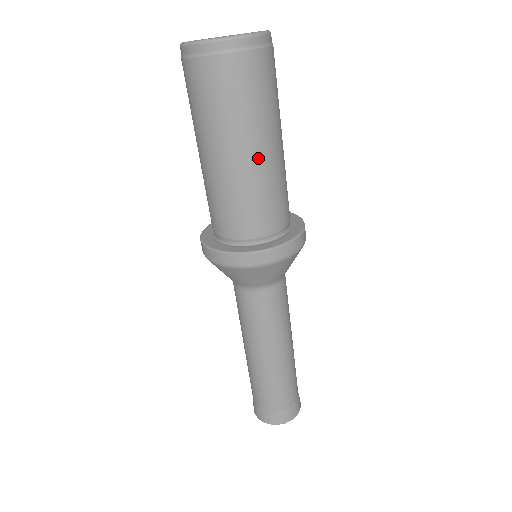
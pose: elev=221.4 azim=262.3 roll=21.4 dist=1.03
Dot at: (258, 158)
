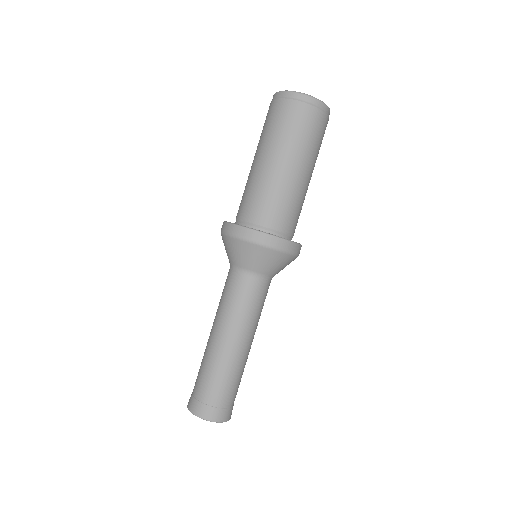
Dot at: (308, 180)
